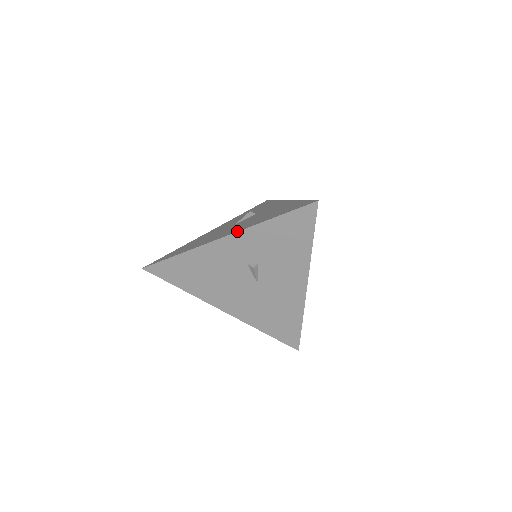
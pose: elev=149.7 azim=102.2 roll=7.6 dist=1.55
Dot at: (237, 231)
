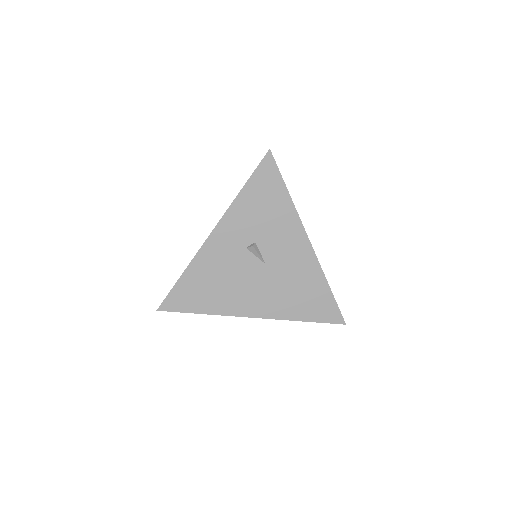
Dot at: (221, 218)
